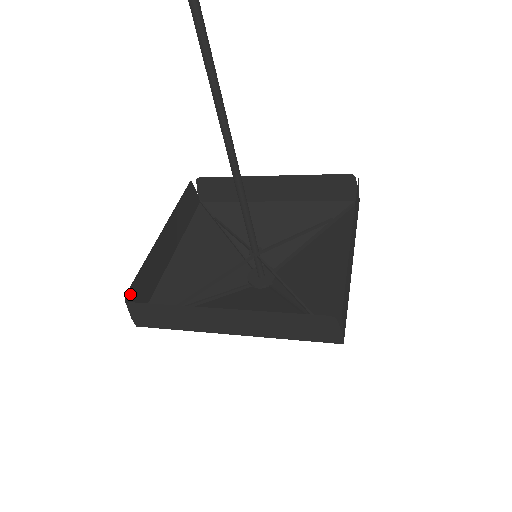
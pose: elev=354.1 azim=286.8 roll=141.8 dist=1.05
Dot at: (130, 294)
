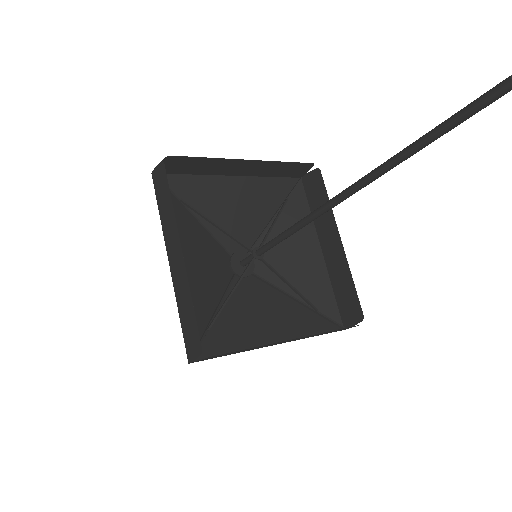
Dot at: (198, 343)
